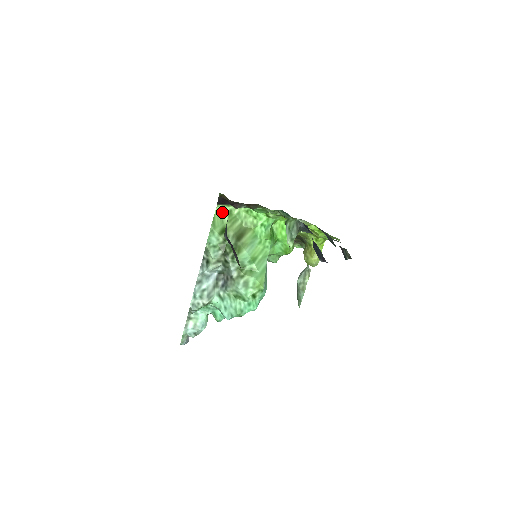
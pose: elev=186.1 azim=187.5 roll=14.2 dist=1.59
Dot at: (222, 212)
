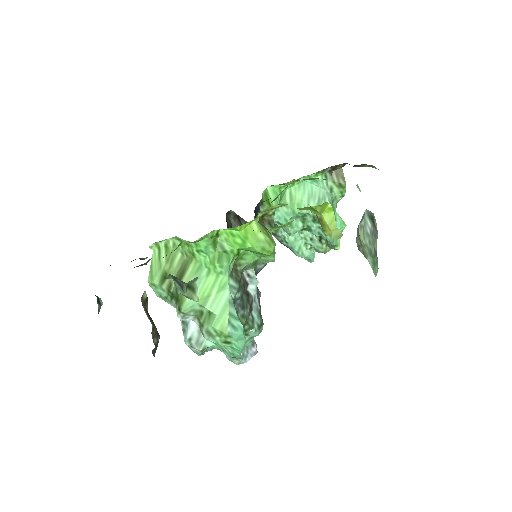
Dot at: (159, 251)
